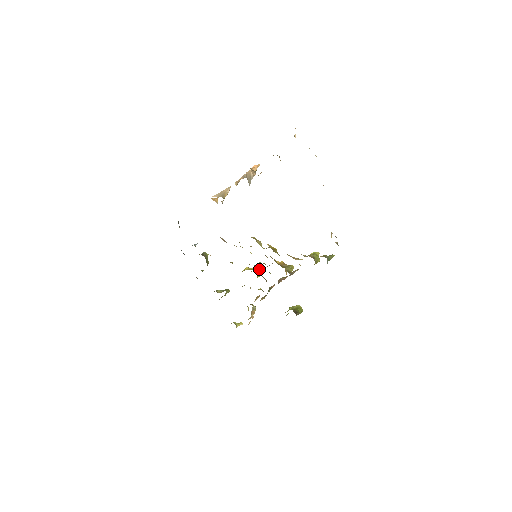
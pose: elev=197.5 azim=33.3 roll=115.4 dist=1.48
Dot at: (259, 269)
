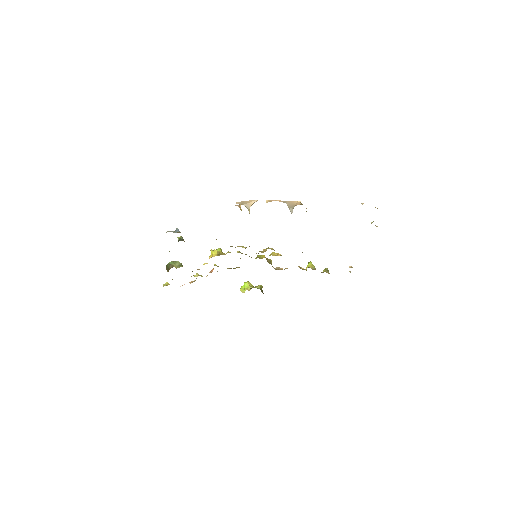
Dot at: (220, 249)
